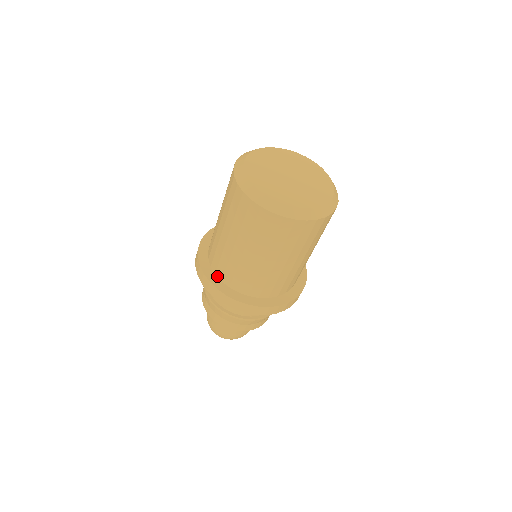
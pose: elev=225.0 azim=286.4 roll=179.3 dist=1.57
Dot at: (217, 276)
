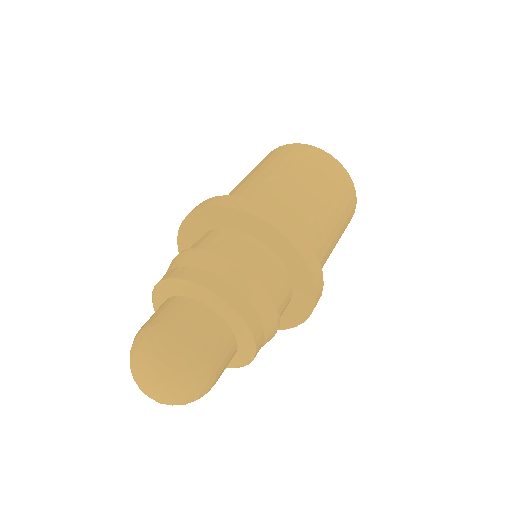
Dot at: occluded
